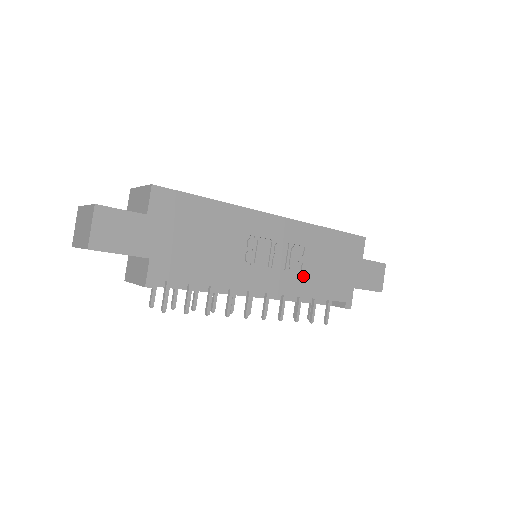
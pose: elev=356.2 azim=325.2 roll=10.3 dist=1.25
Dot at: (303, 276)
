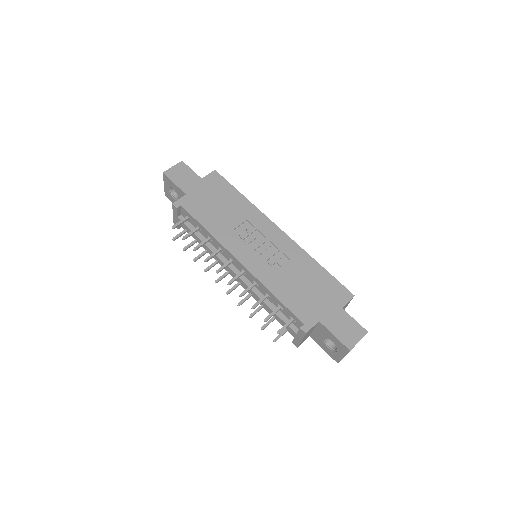
Dot at: (276, 275)
